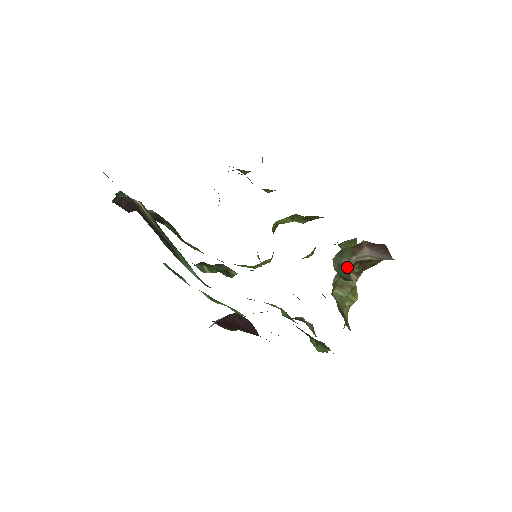
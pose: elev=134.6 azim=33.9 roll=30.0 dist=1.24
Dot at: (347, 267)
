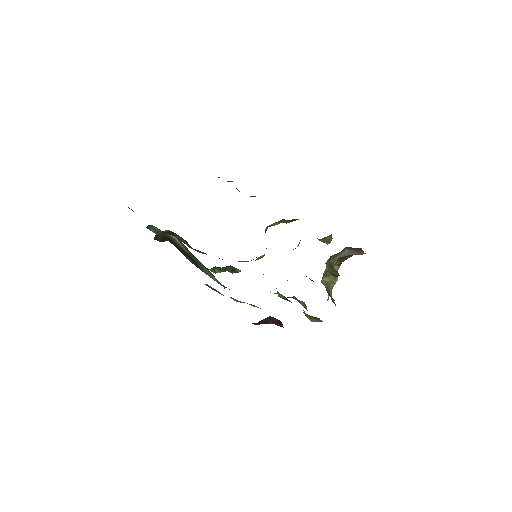
Dot at: occluded
